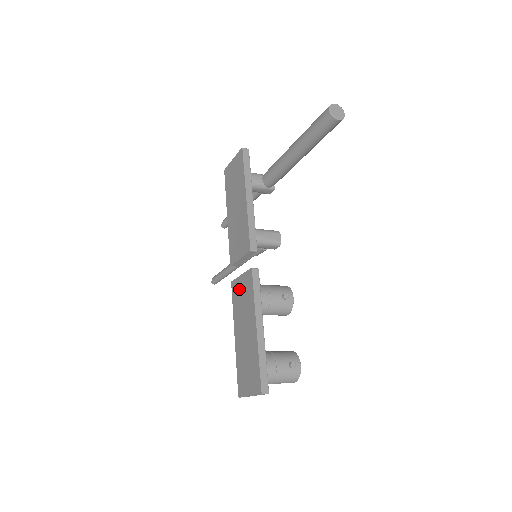
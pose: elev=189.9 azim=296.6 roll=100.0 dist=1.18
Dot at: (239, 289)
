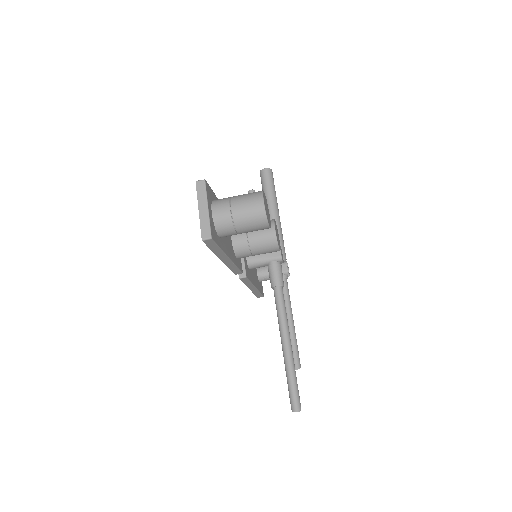
Dot at: occluded
